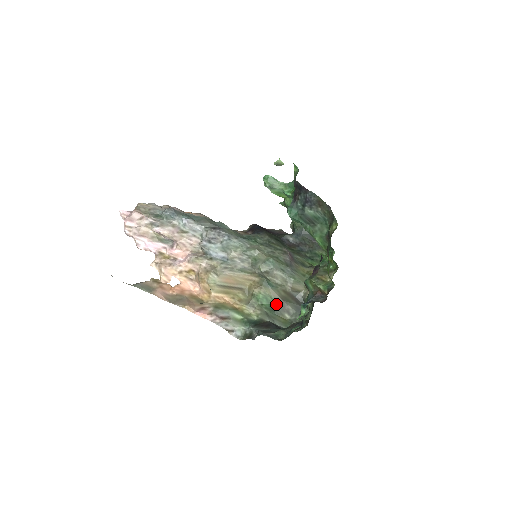
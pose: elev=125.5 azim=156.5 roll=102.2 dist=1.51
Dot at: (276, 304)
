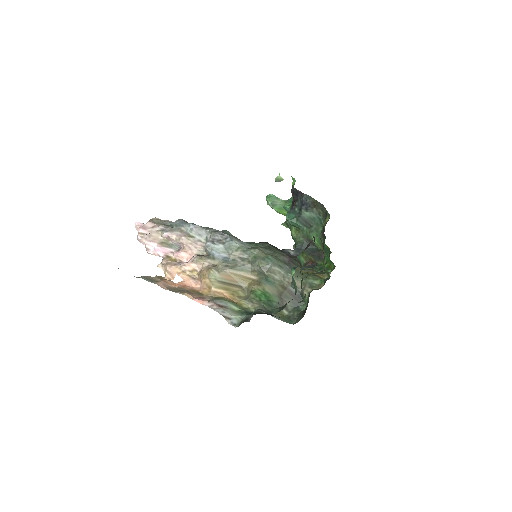
Dot at: (274, 300)
